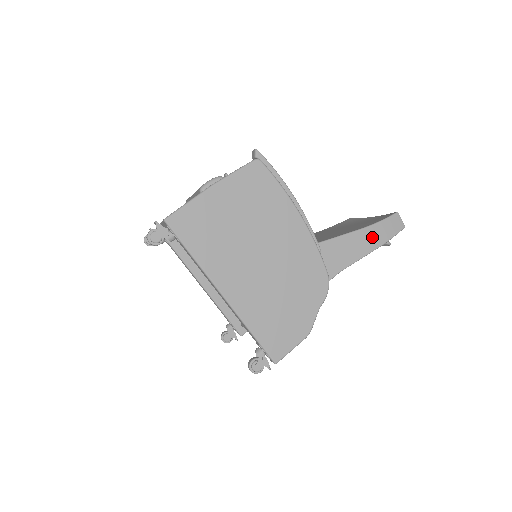
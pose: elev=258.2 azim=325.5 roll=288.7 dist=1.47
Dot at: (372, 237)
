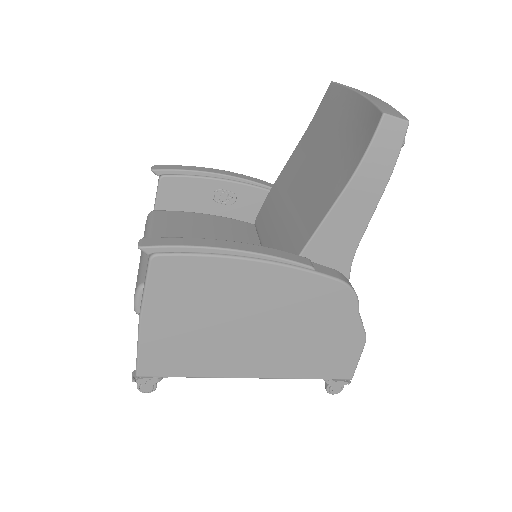
Dot at: (368, 182)
